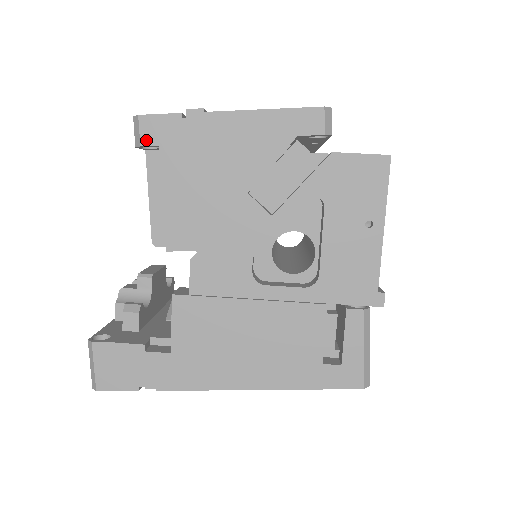
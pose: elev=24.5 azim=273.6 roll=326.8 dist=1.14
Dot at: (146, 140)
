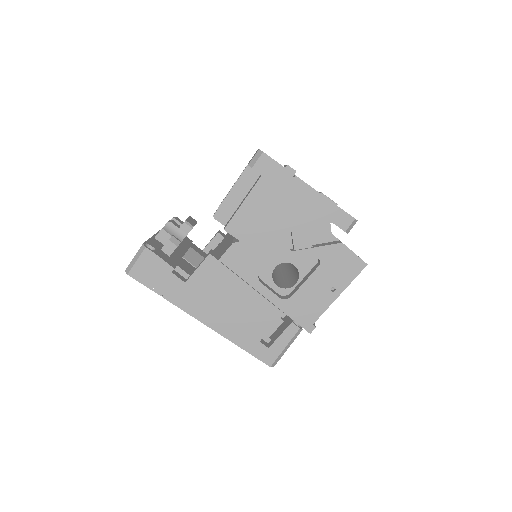
Dot at: (257, 167)
